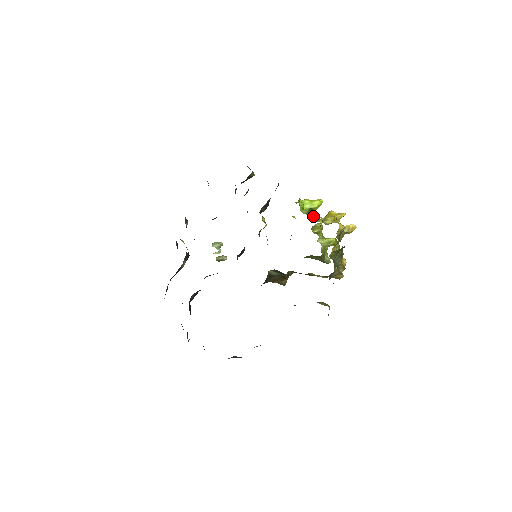
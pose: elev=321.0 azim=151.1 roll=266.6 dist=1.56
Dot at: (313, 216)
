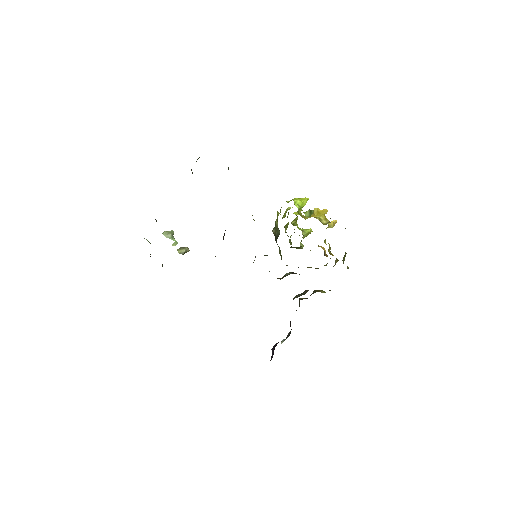
Dot at: (301, 213)
